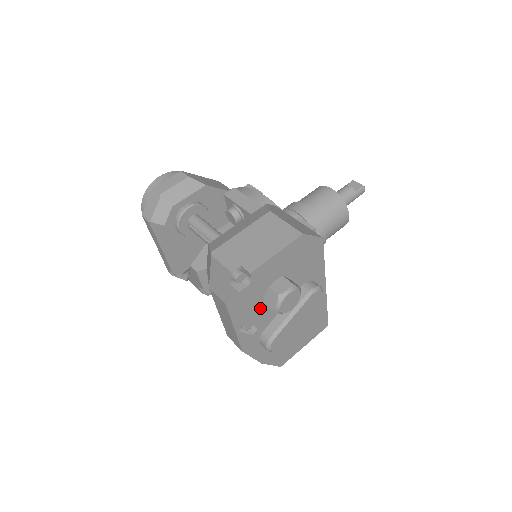
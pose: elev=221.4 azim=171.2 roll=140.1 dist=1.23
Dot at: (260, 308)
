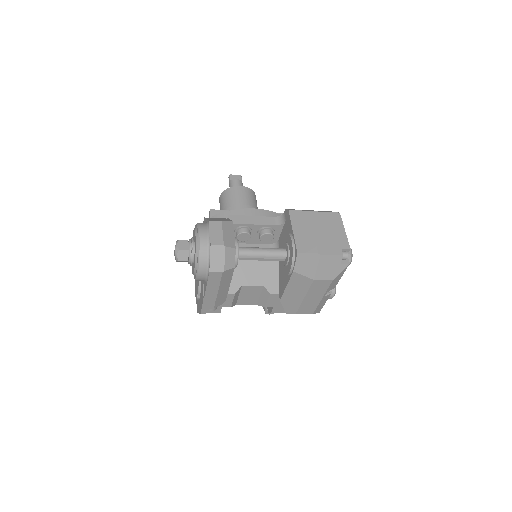
Dot at: occluded
